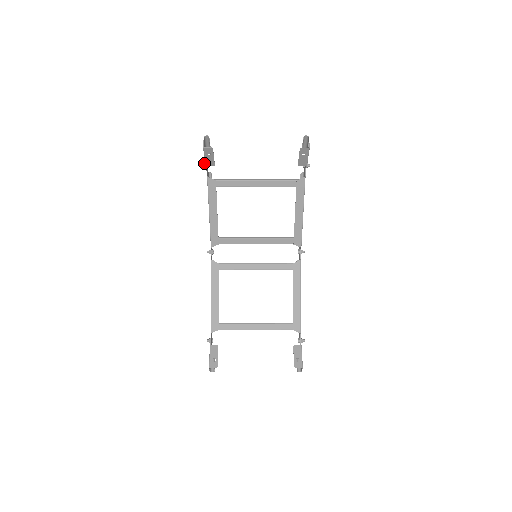
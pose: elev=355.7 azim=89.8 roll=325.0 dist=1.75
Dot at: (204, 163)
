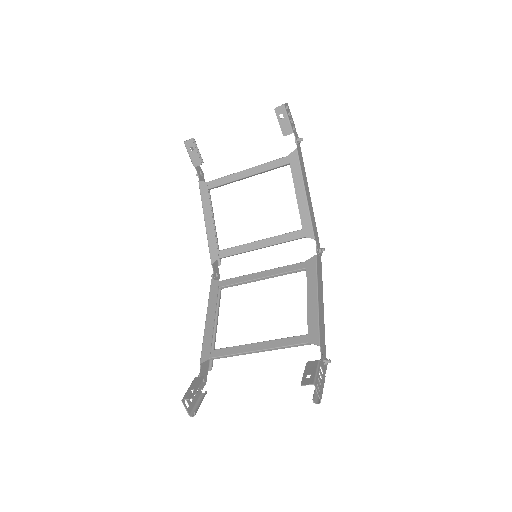
Dot at: occluded
